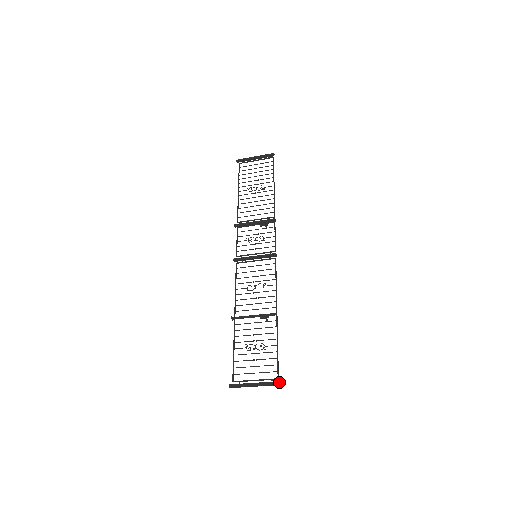
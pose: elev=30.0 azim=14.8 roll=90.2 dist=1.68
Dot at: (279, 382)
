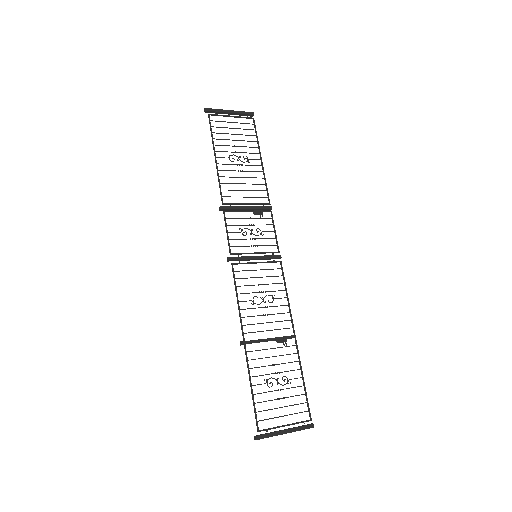
Dot at: (313, 424)
